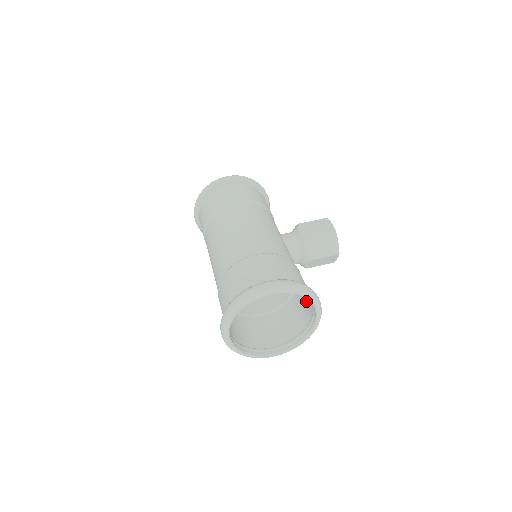
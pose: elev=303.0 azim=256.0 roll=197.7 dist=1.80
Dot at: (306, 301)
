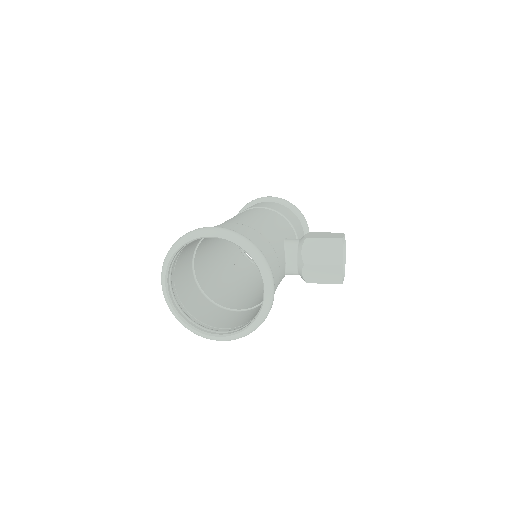
Dot at: occluded
